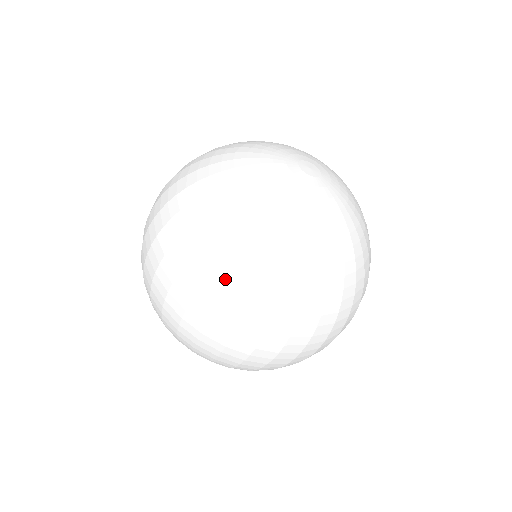
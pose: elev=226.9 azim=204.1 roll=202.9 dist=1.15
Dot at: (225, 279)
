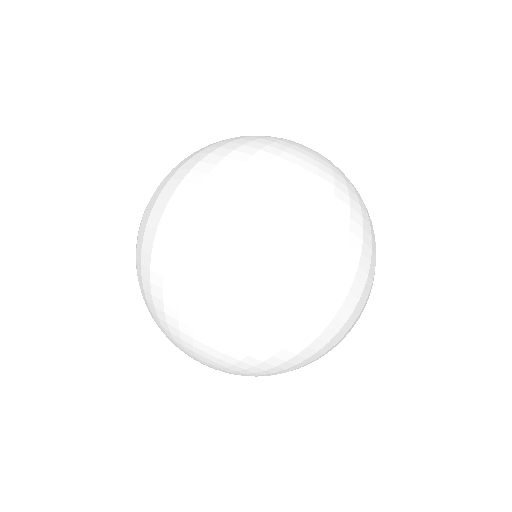
Dot at: (213, 161)
